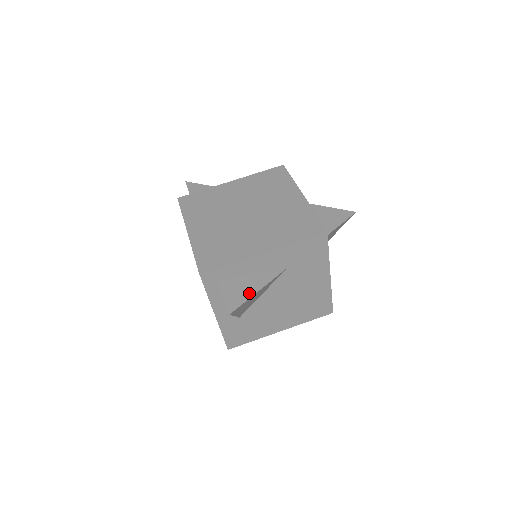
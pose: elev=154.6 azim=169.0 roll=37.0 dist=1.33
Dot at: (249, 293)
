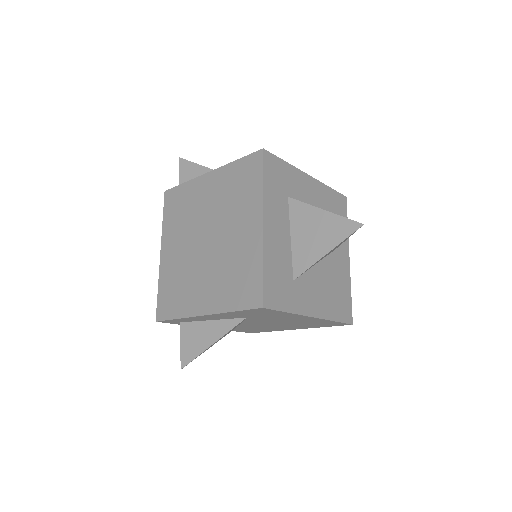
Dot at: (202, 347)
